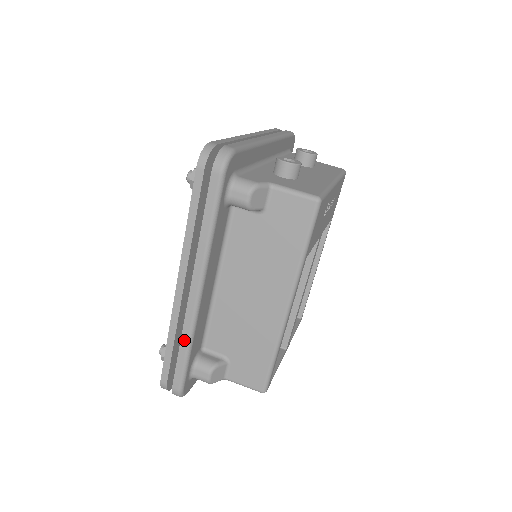
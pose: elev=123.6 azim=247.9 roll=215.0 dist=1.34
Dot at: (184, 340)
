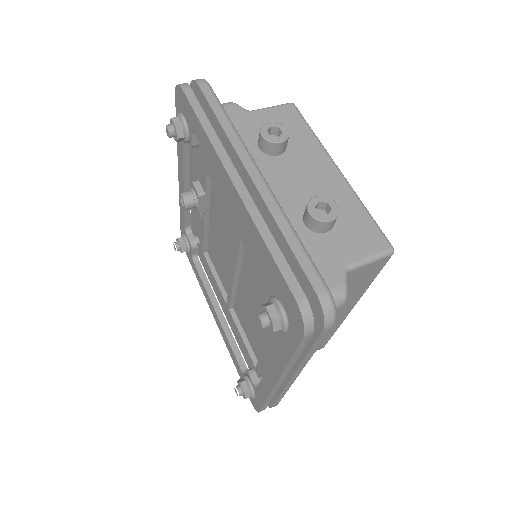
Dot at: (283, 393)
